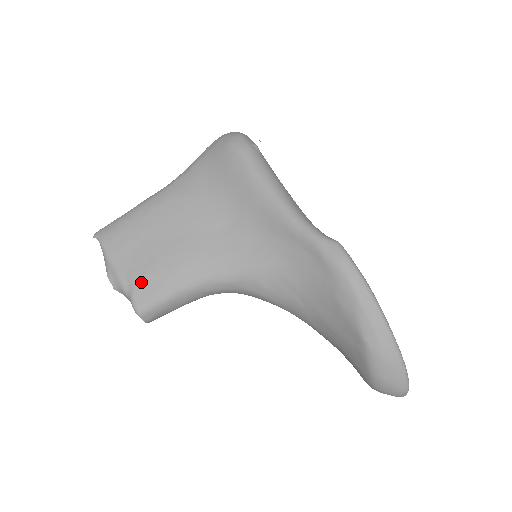
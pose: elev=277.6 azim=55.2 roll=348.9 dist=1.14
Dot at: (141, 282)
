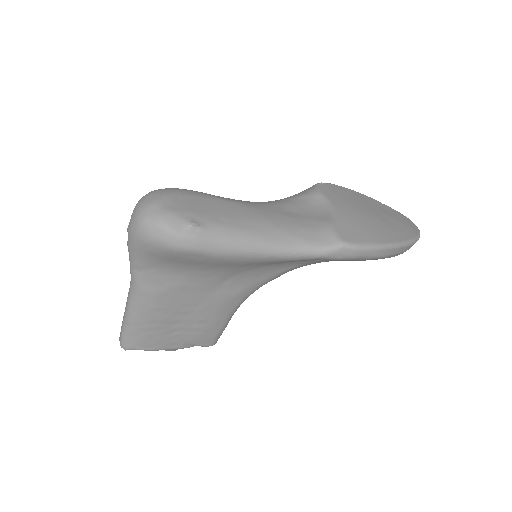
Dot at: (199, 340)
